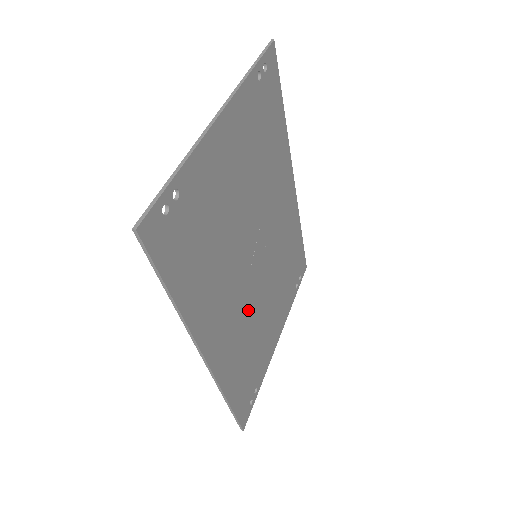
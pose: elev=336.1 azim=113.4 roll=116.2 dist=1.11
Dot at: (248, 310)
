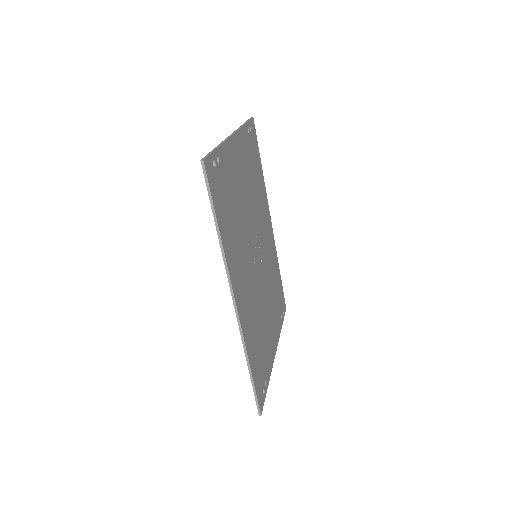
Dot at: (255, 295)
